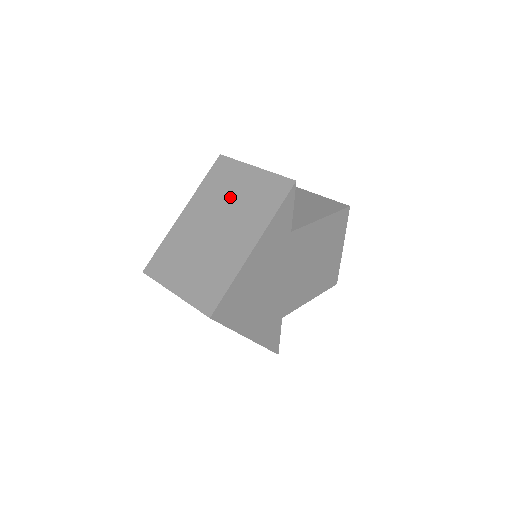
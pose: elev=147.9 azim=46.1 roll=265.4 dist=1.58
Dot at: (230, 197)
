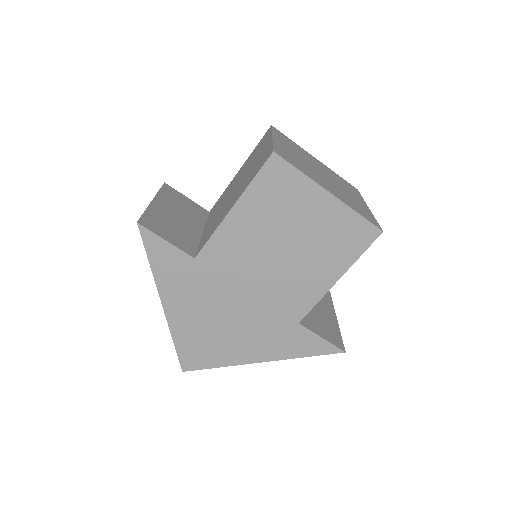
Dot at: occluded
